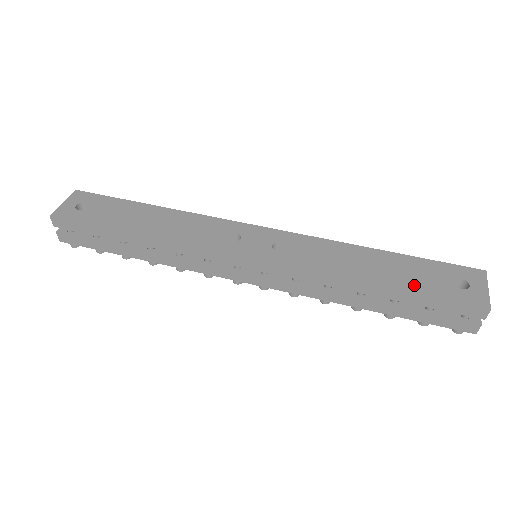
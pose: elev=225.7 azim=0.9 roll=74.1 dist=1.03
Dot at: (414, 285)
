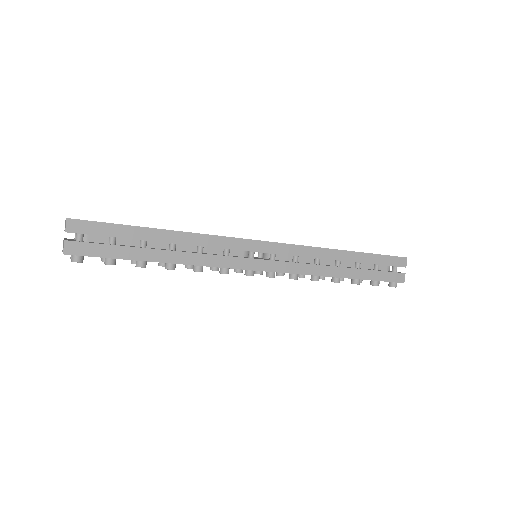
Dot at: occluded
